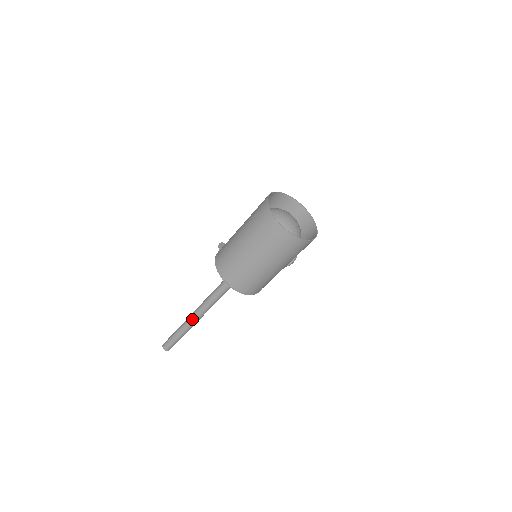
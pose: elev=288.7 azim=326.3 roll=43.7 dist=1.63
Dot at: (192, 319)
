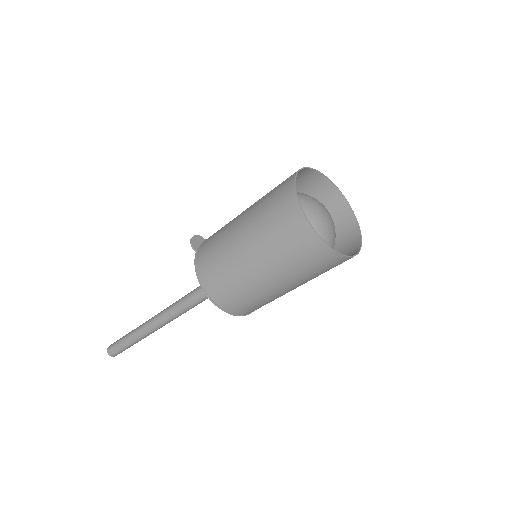
Dot at: (153, 328)
